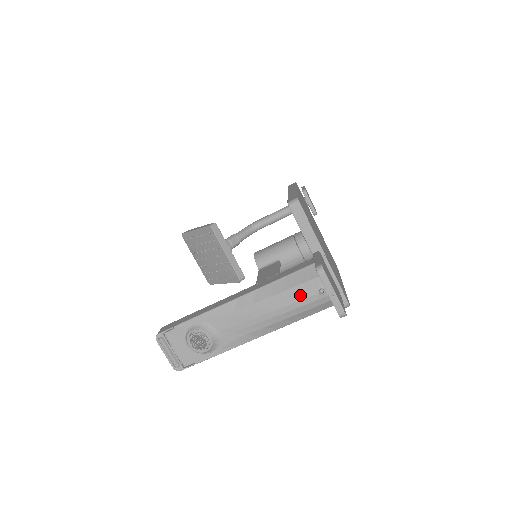
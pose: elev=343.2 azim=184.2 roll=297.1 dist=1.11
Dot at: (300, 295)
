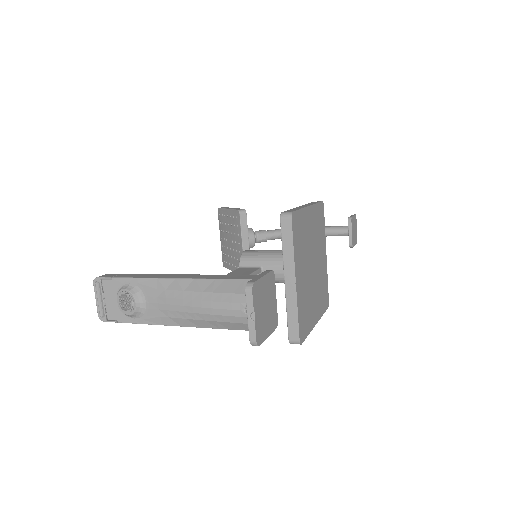
Dot at: (227, 304)
